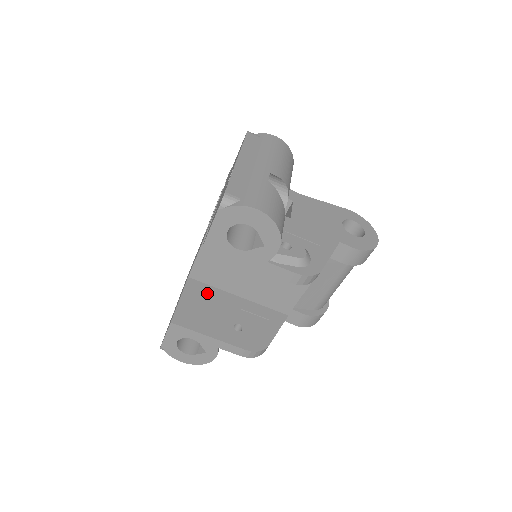
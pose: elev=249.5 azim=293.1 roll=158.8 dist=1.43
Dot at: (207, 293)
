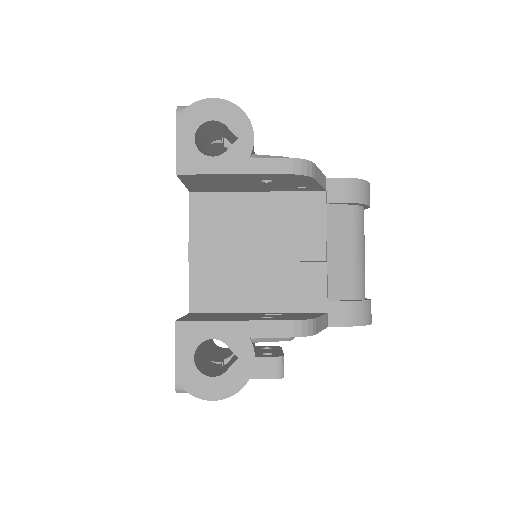
Dot at: (217, 314)
